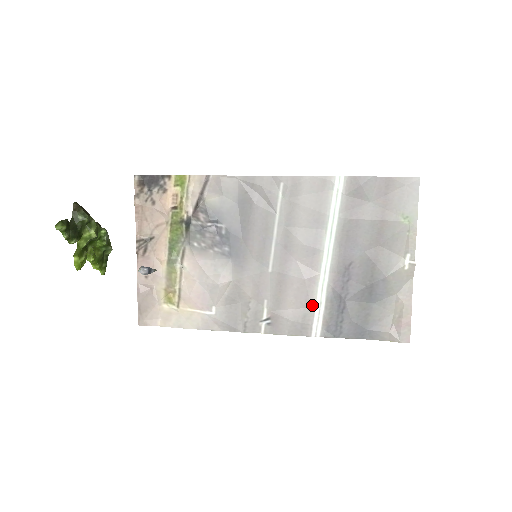
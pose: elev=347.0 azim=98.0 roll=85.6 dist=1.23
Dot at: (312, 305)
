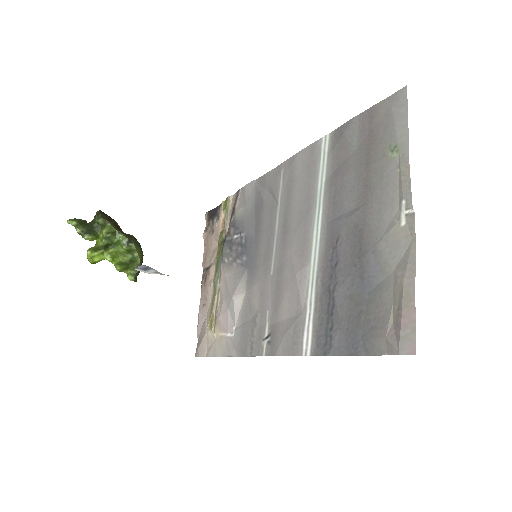
Dot at: (303, 309)
